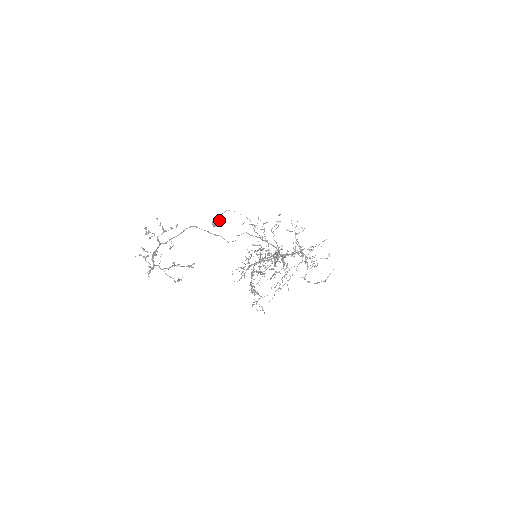
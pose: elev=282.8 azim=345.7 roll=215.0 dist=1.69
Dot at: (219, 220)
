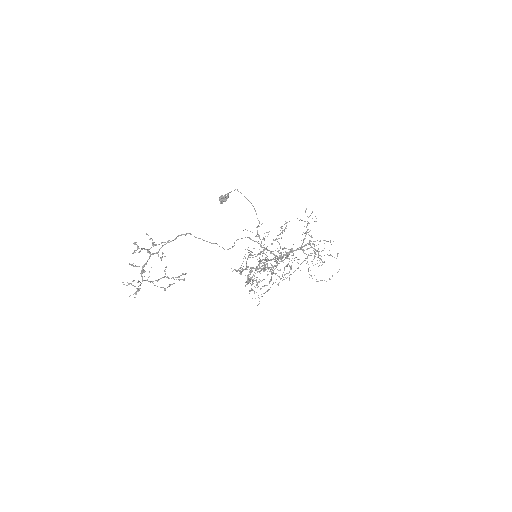
Dot at: (227, 196)
